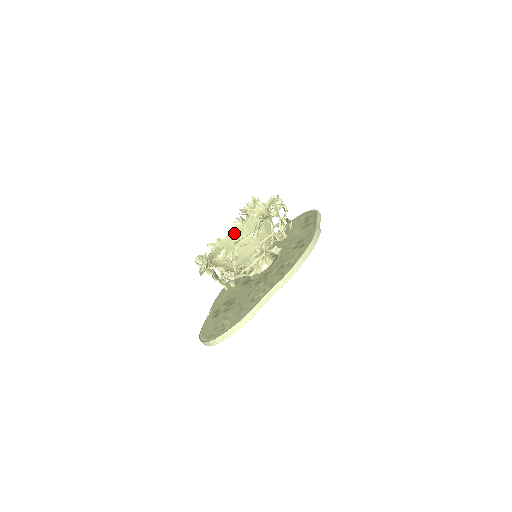
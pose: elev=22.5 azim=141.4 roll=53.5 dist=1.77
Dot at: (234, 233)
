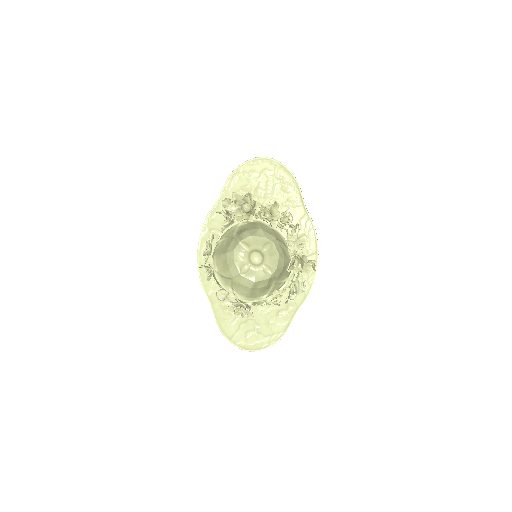
Dot at: (227, 235)
